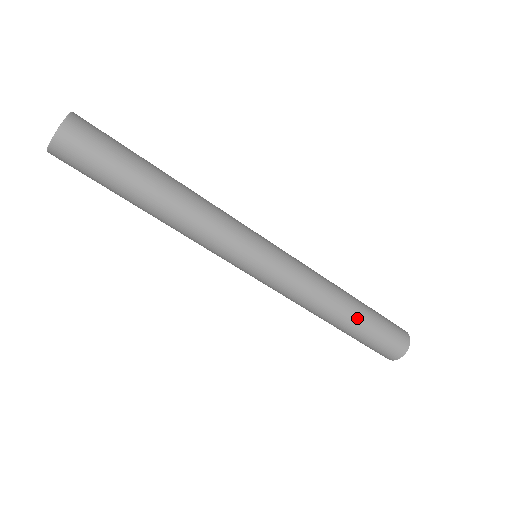
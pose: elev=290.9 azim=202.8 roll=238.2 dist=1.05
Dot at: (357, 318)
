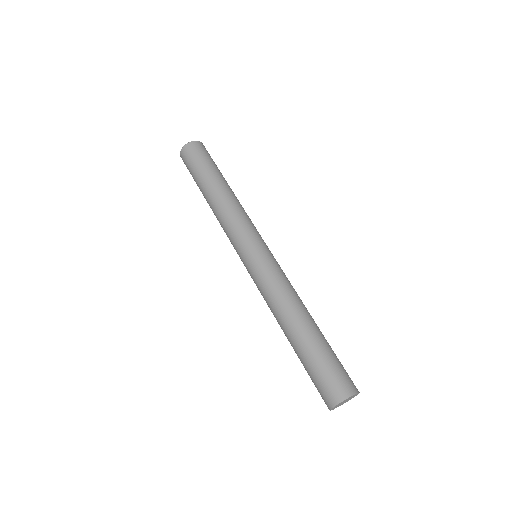
Dot at: (304, 336)
